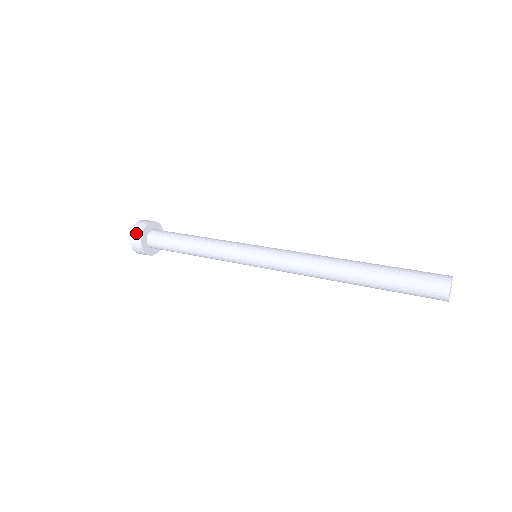
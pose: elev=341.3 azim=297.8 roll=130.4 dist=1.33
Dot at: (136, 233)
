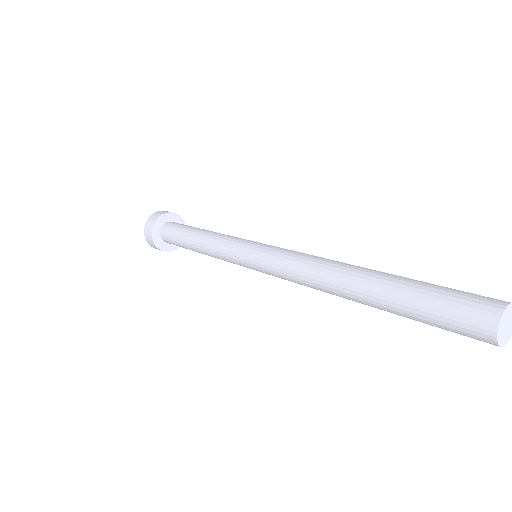
Dot at: (148, 239)
